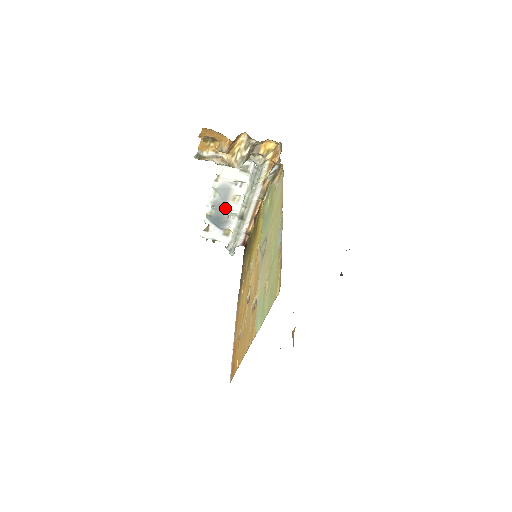
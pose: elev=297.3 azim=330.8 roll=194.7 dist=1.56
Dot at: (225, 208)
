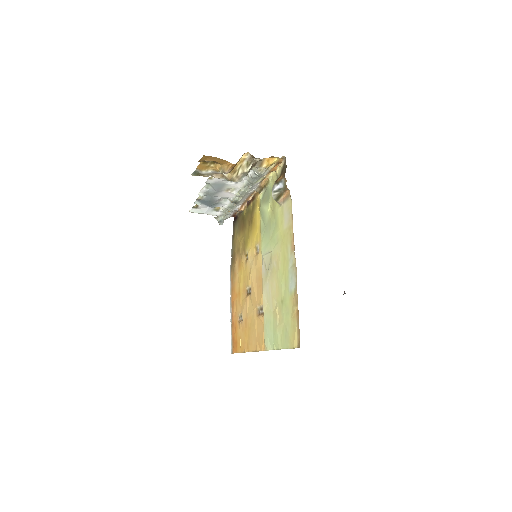
Dot at: (218, 196)
